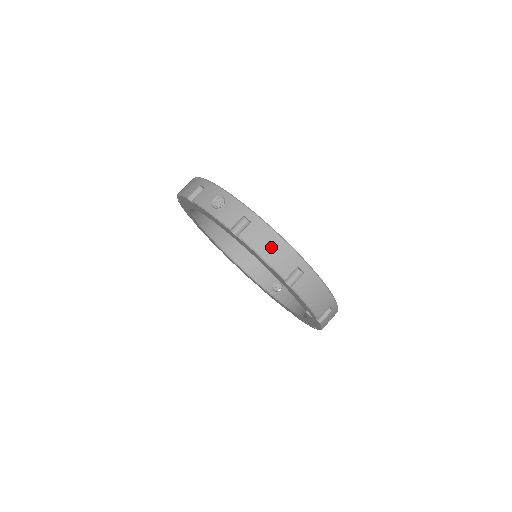
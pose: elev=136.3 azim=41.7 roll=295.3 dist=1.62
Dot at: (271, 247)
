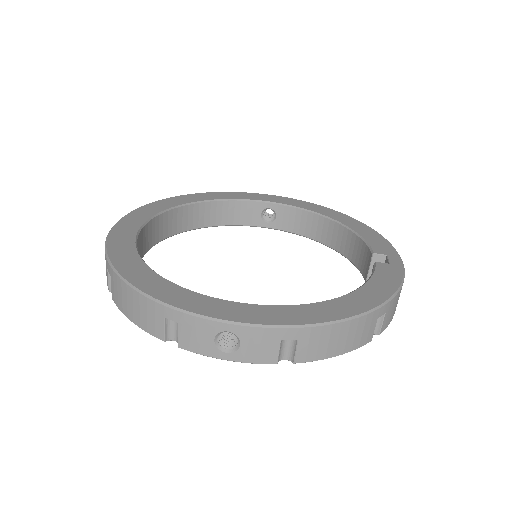
Dot at: (341, 339)
